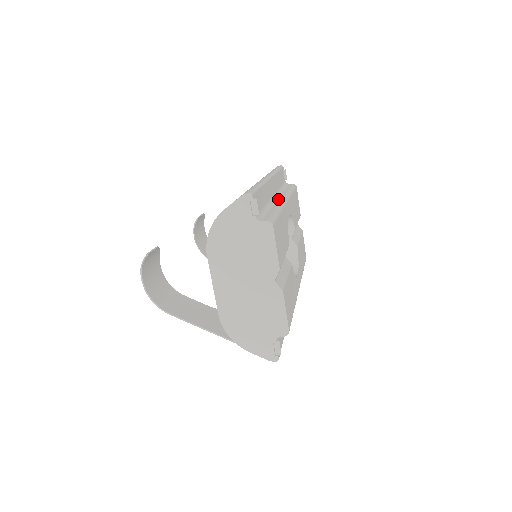
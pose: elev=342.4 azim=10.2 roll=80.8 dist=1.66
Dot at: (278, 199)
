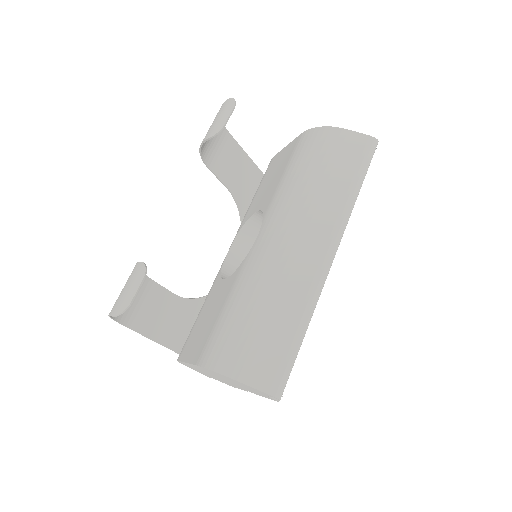
Dot at: occluded
